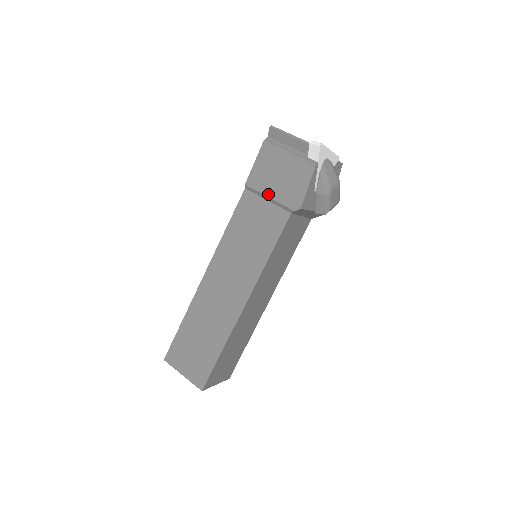
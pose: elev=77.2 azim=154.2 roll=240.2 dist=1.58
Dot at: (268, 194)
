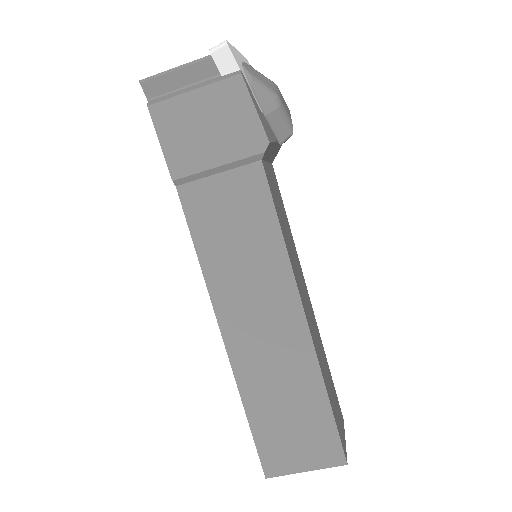
Dot at: (212, 164)
